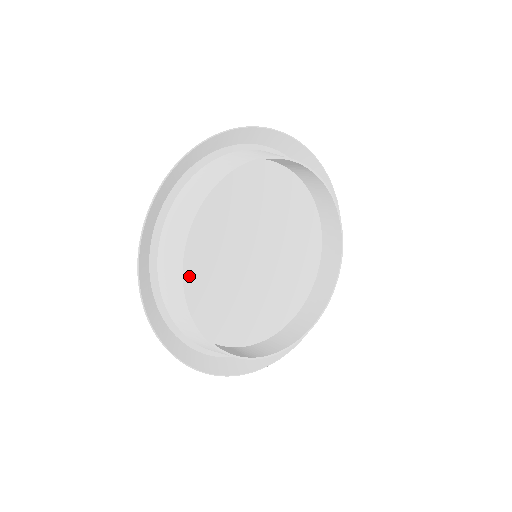
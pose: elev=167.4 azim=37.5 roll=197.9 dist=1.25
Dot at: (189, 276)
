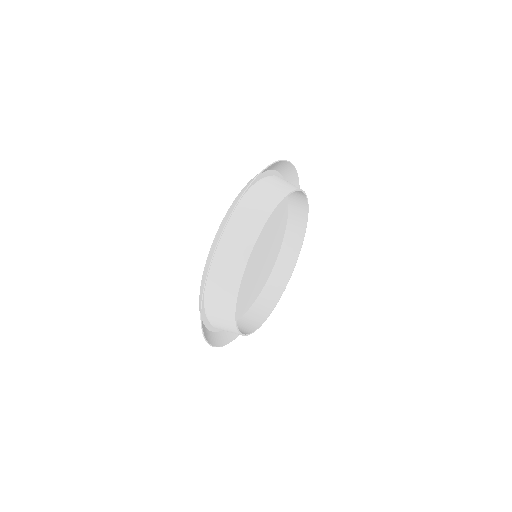
Dot at: occluded
